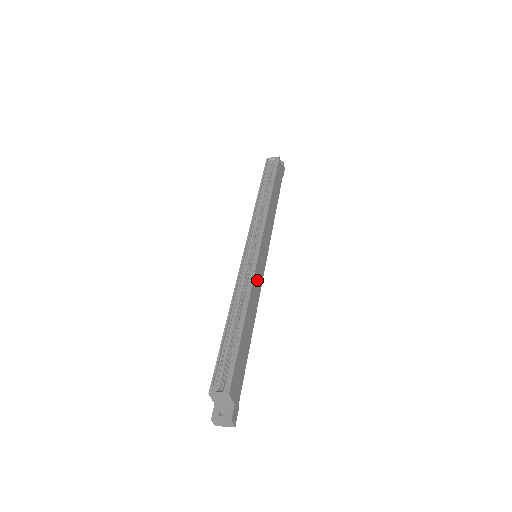
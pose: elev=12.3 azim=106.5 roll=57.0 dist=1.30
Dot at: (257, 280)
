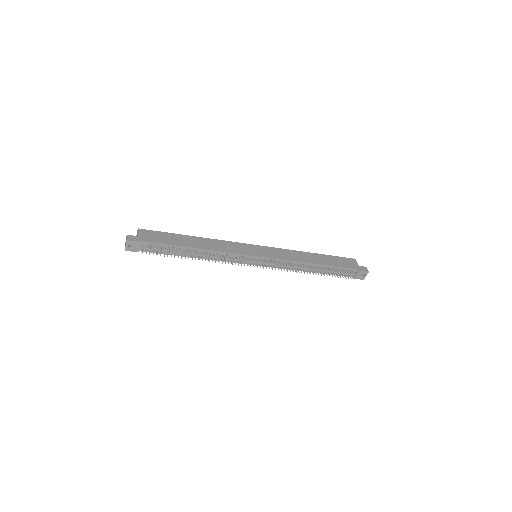
Dot at: (232, 246)
